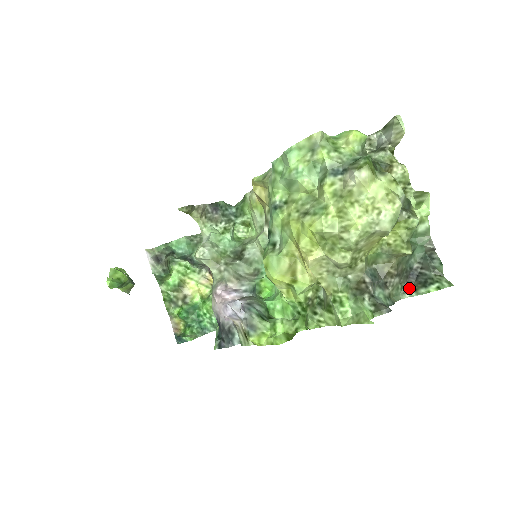
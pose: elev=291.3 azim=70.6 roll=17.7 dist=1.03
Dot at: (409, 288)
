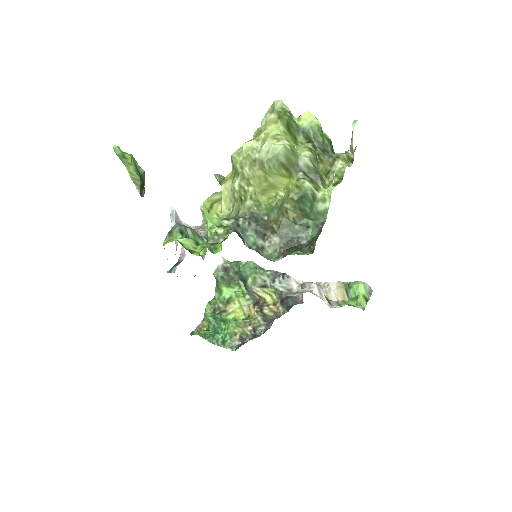
Dot at: (284, 255)
